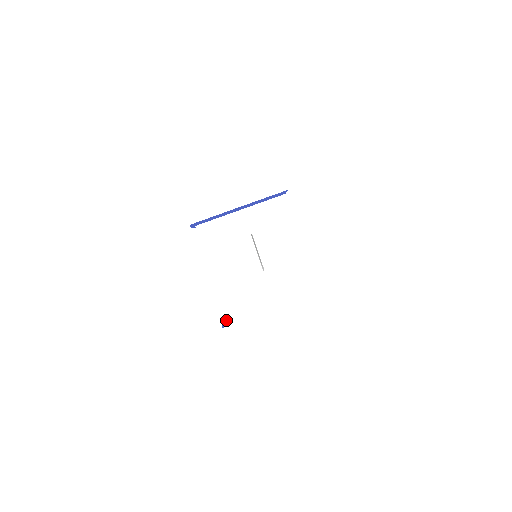
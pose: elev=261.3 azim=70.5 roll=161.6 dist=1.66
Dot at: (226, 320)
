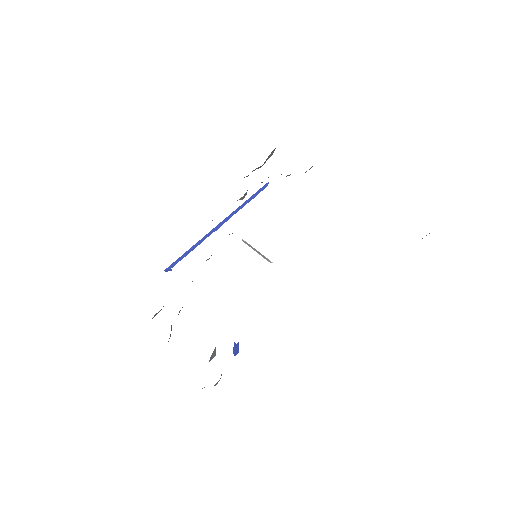
Dot at: (238, 344)
